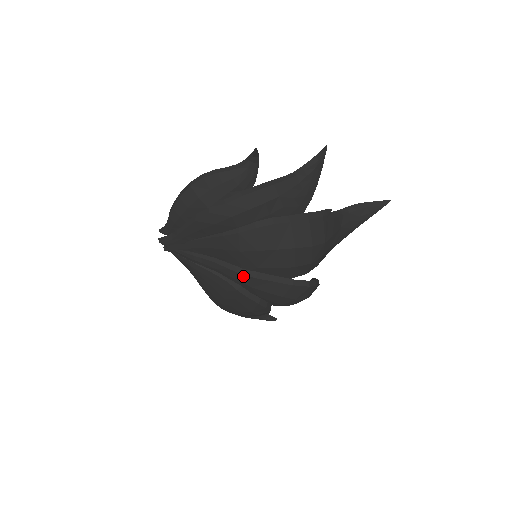
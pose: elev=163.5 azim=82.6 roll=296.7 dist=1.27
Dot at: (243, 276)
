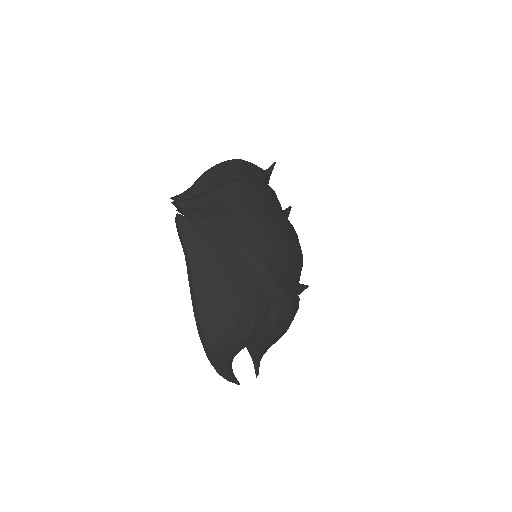
Dot at: (261, 252)
